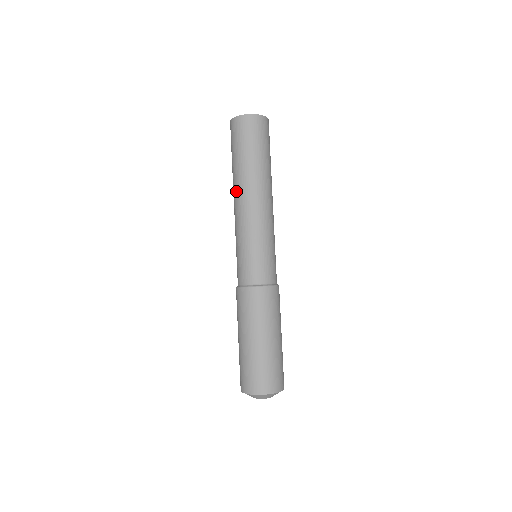
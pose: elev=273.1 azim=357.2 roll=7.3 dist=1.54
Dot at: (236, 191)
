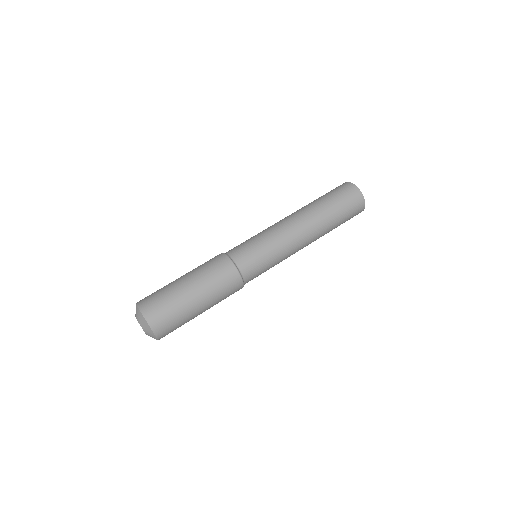
Dot at: (301, 213)
